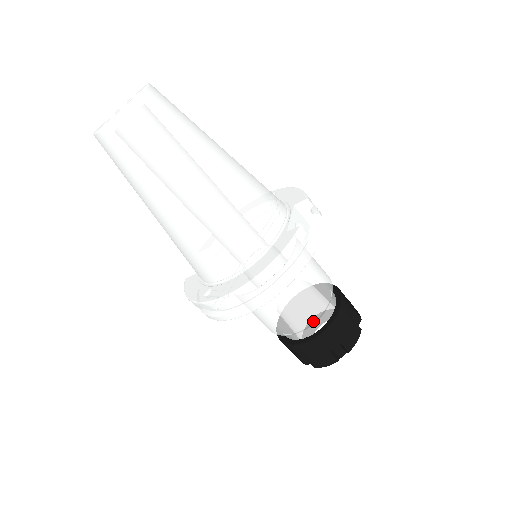
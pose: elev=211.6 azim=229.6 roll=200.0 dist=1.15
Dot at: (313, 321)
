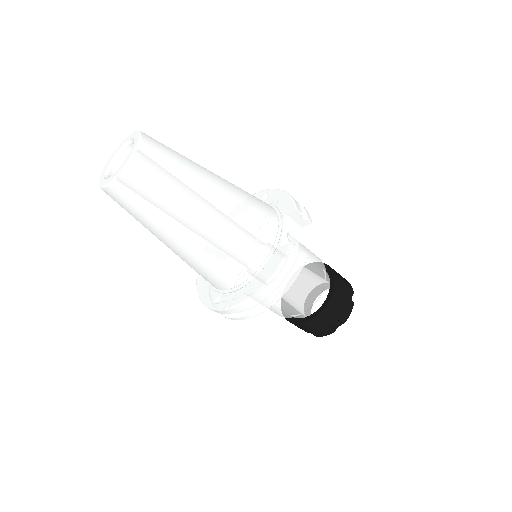
Dot at: (311, 306)
